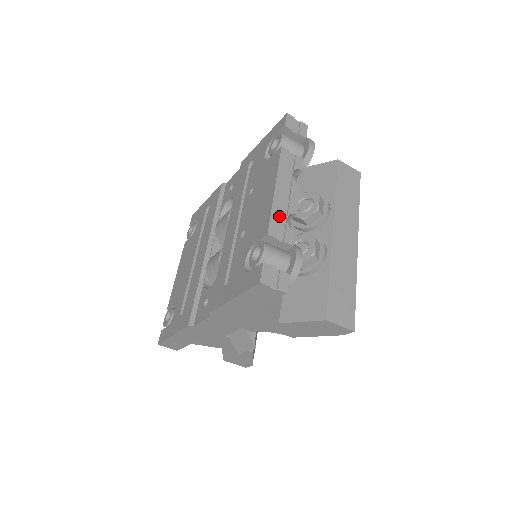
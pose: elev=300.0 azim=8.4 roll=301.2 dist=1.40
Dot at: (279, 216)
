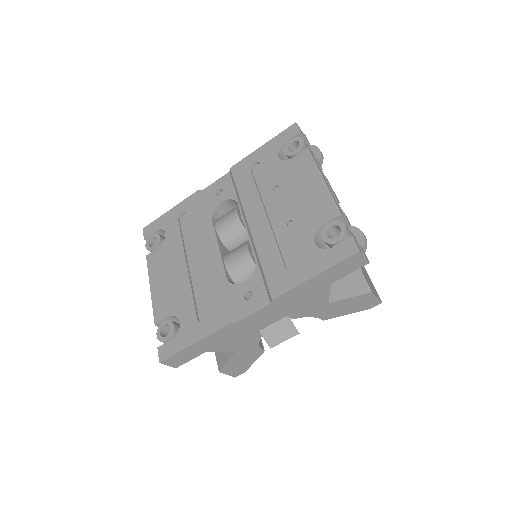
Dot at: (336, 201)
